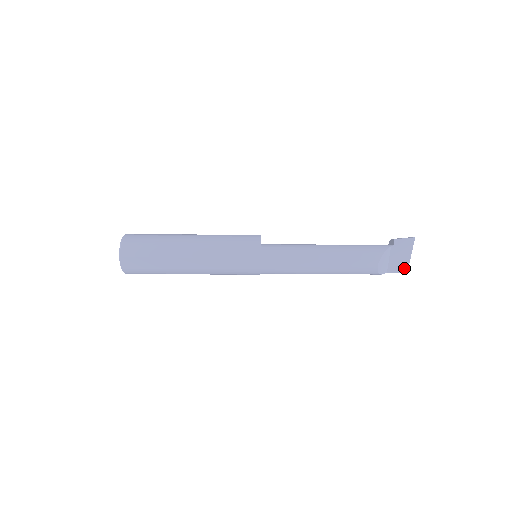
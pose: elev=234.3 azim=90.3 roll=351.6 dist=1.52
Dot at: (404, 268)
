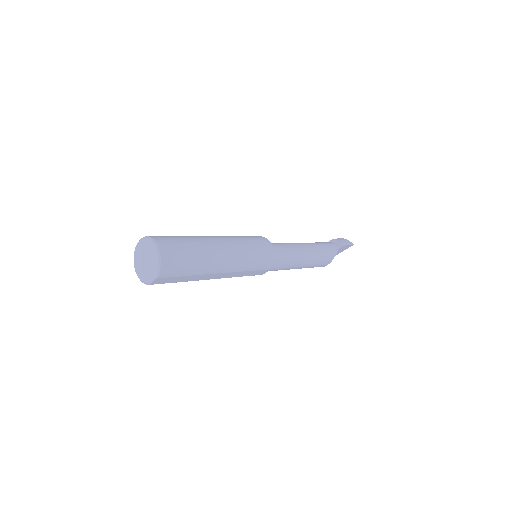
Dot at: occluded
